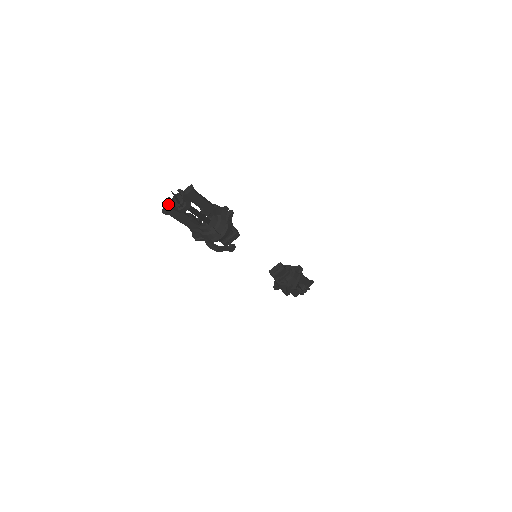
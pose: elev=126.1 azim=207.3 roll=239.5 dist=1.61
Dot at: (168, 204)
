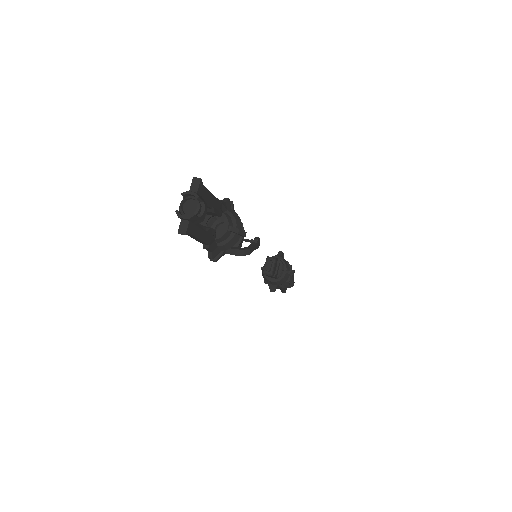
Dot at: (183, 218)
